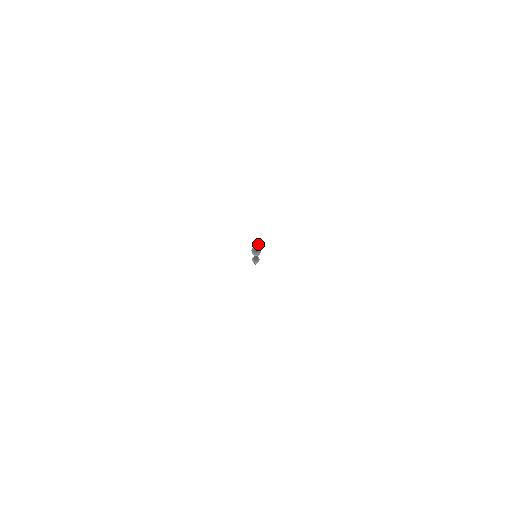
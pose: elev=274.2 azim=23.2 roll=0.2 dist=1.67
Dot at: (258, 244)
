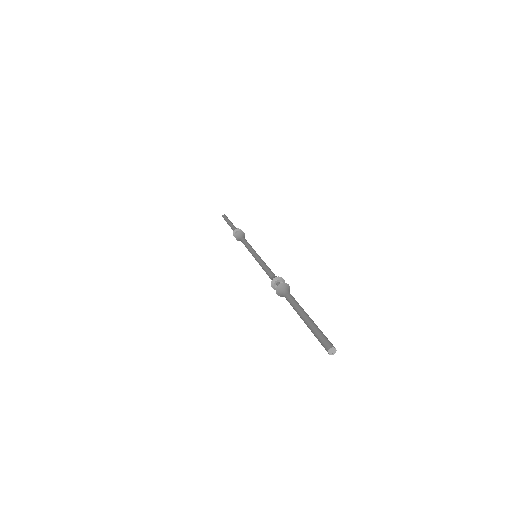
Dot at: (330, 350)
